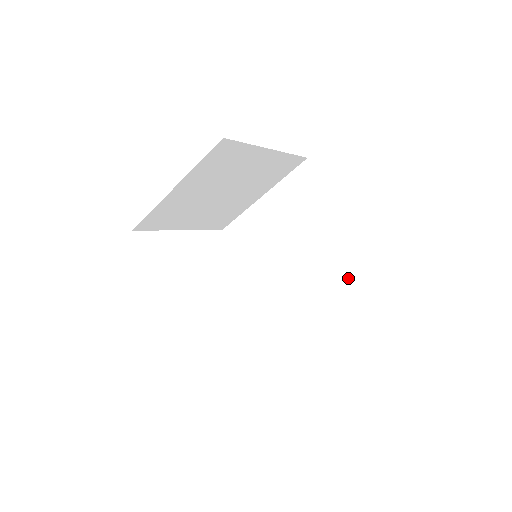
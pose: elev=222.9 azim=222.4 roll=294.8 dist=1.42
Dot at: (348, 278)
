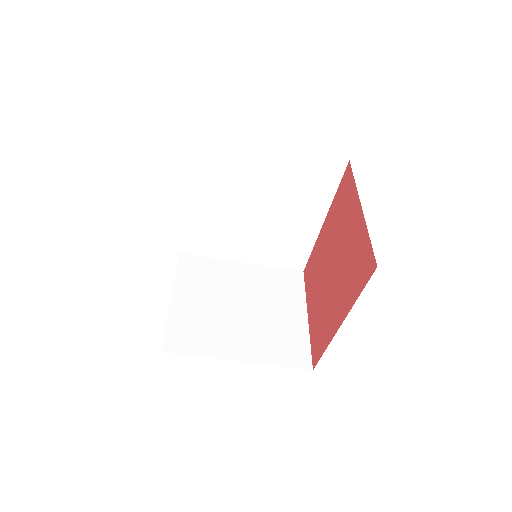
Dot at: (285, 255)
